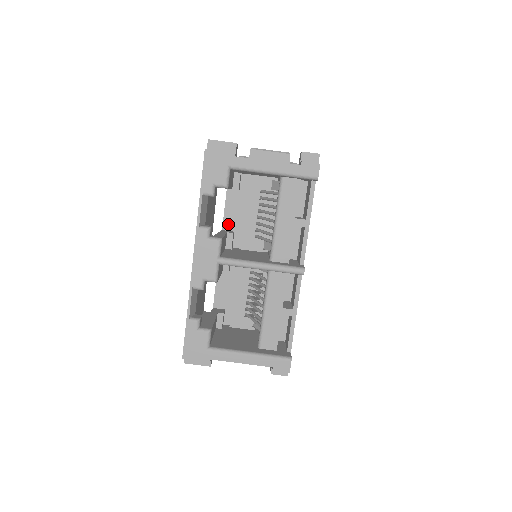
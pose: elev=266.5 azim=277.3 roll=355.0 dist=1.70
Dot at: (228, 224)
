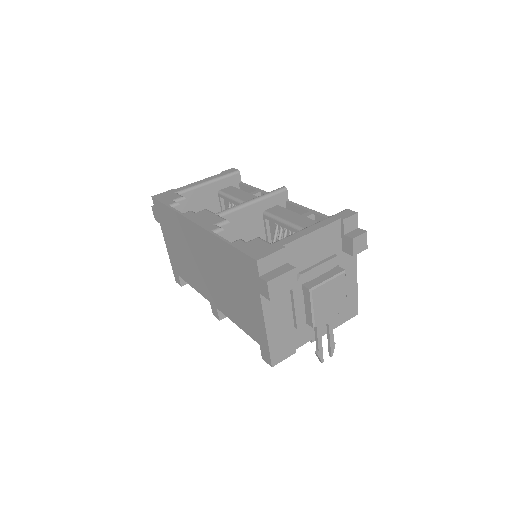
Dot at: occluded
